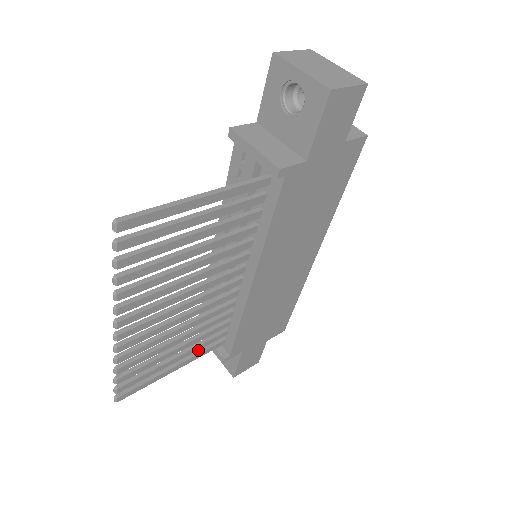
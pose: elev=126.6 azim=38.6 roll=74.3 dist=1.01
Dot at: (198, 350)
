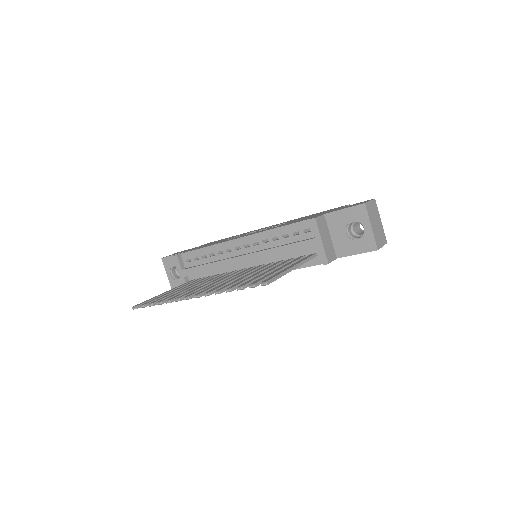
Dot at: (182, 285)
